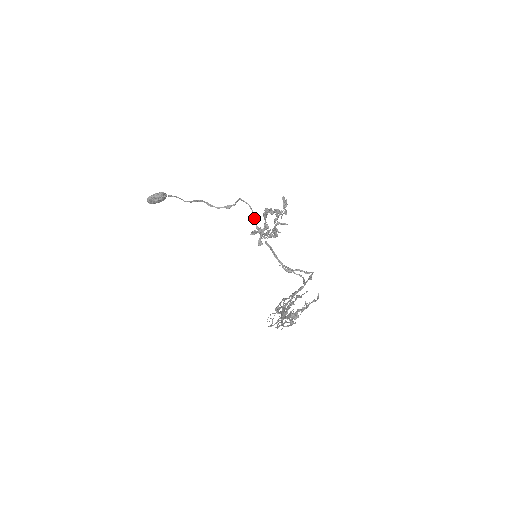
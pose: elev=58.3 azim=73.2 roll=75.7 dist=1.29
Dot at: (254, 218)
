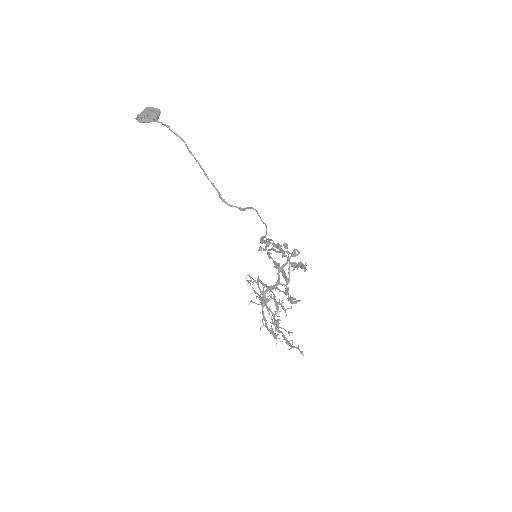
Dot at: (266, 234)
